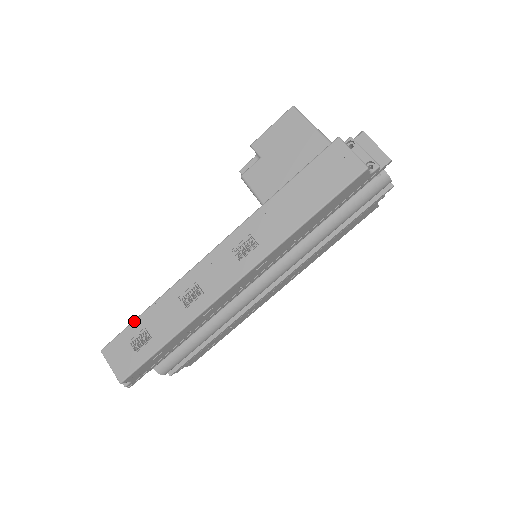
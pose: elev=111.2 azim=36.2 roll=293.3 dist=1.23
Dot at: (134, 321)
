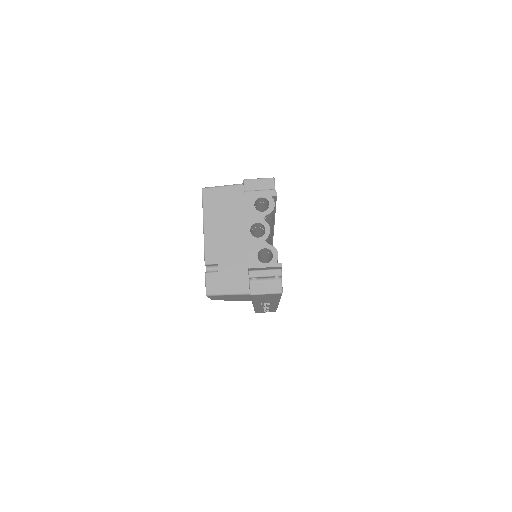
Dot at: (255, 311)
